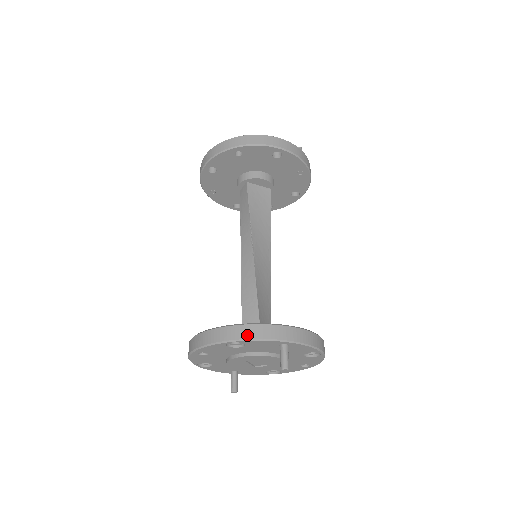
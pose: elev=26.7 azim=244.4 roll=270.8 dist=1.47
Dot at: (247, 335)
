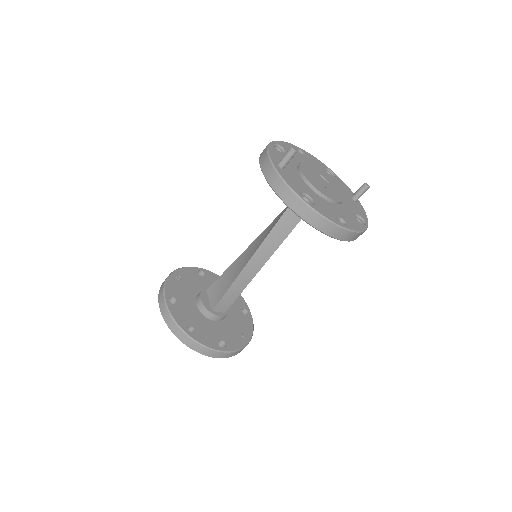
Dot at: occluded
